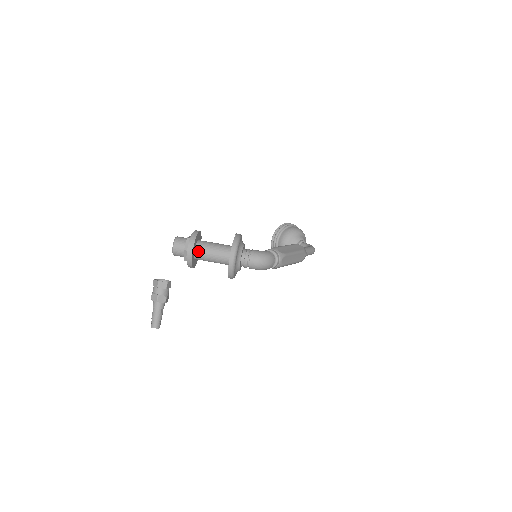
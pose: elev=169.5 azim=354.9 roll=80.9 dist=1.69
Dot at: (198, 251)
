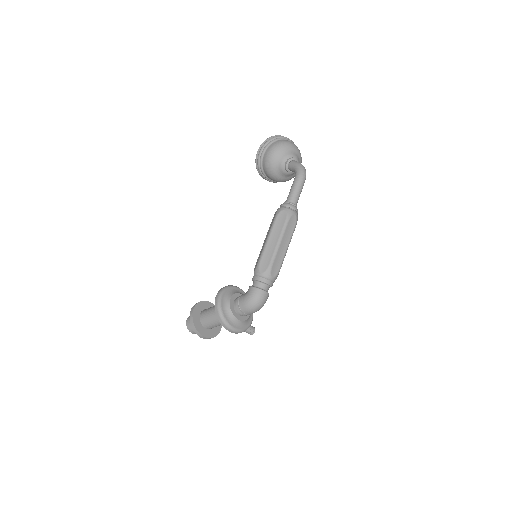
Dot at: (208, 327)
